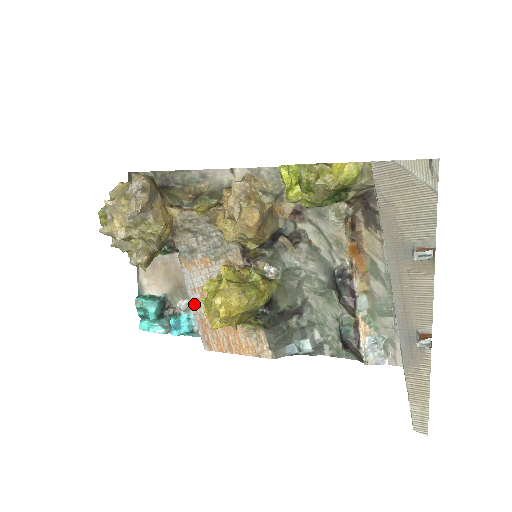
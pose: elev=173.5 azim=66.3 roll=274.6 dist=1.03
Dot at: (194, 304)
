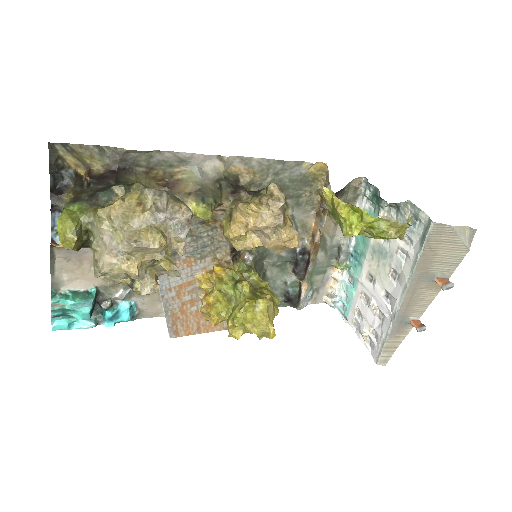
Dot at: (167, 302)
